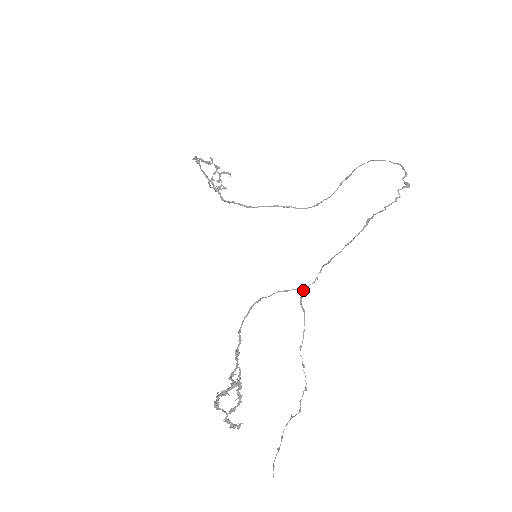
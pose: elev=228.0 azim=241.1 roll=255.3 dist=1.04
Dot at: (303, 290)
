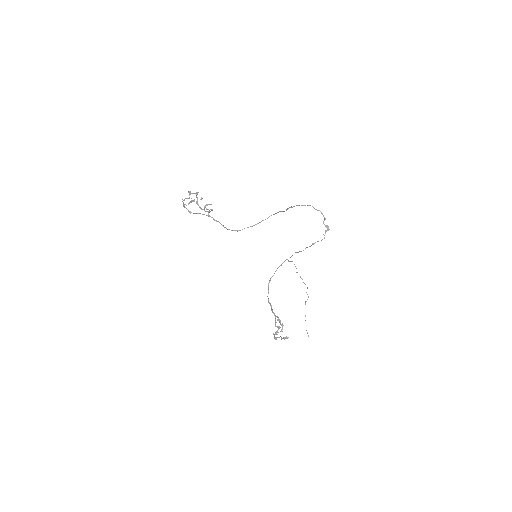
Dot at: occluded
